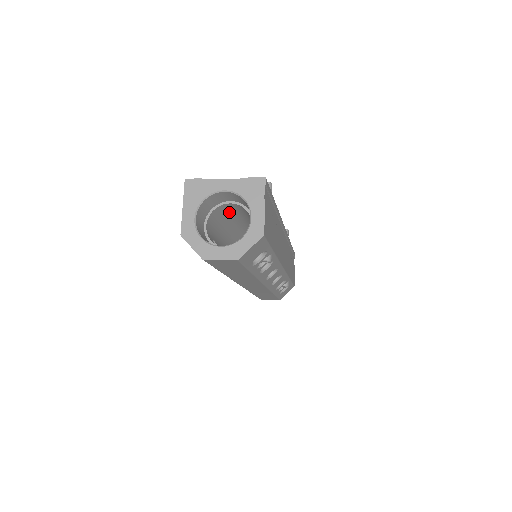
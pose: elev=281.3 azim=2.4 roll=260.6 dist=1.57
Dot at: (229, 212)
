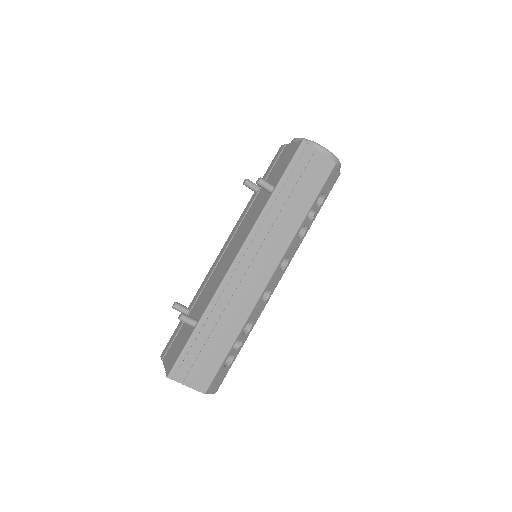
Dot at: occluded
